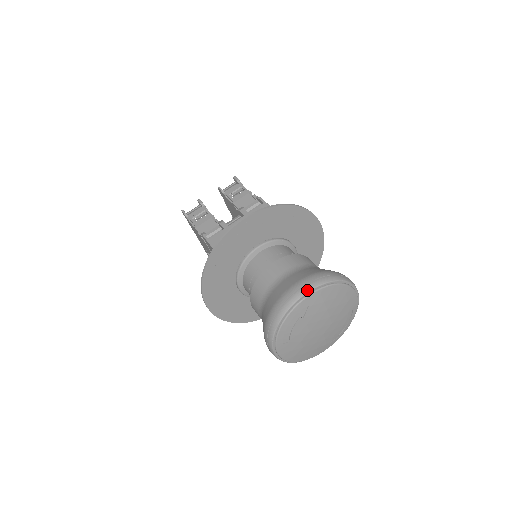
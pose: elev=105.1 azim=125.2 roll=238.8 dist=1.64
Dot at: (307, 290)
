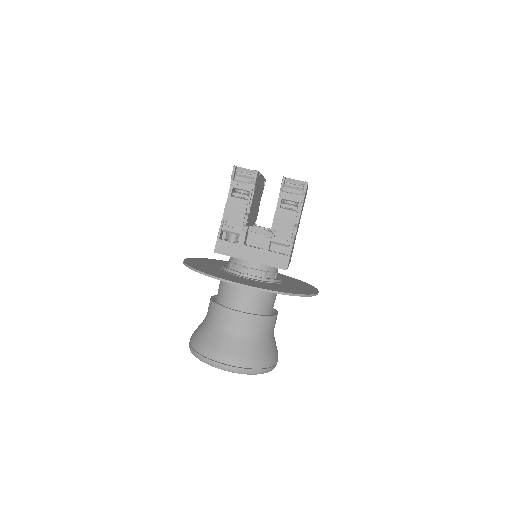
Dot at: (227, 369)
